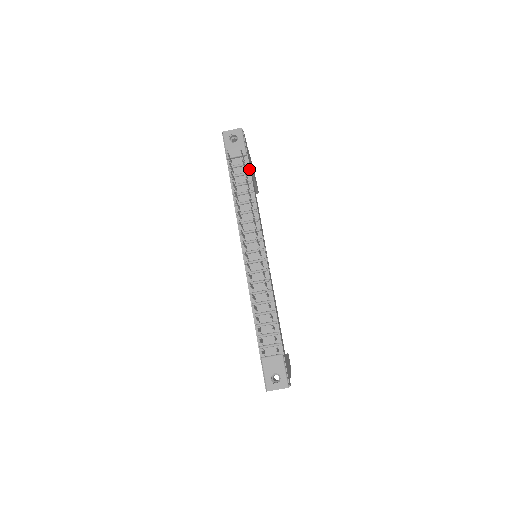
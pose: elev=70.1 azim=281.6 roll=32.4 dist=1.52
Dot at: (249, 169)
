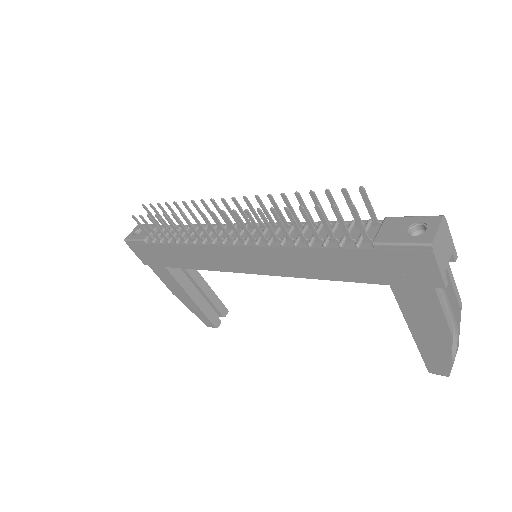
Dot at: occluded
